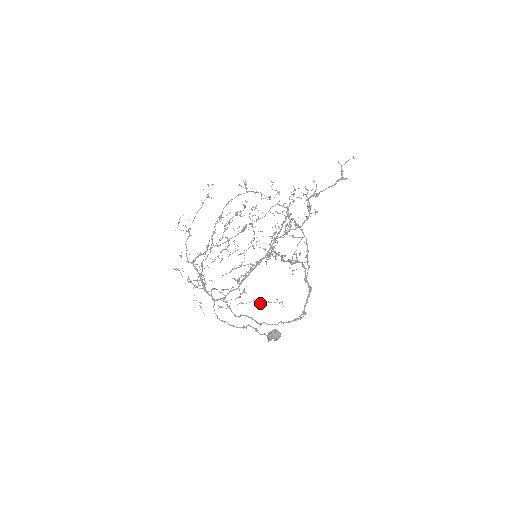
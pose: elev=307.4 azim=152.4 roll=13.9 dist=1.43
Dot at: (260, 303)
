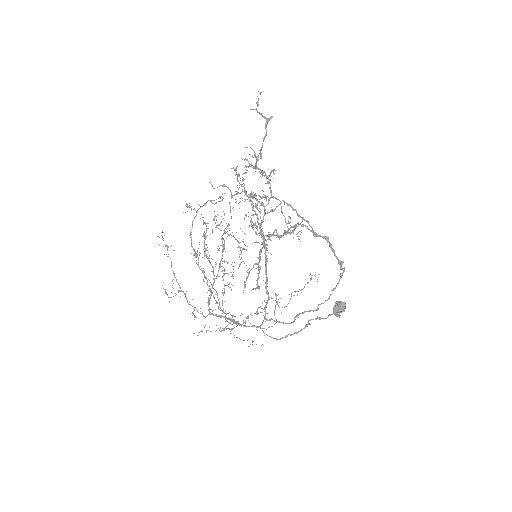
Dot at: occluded
